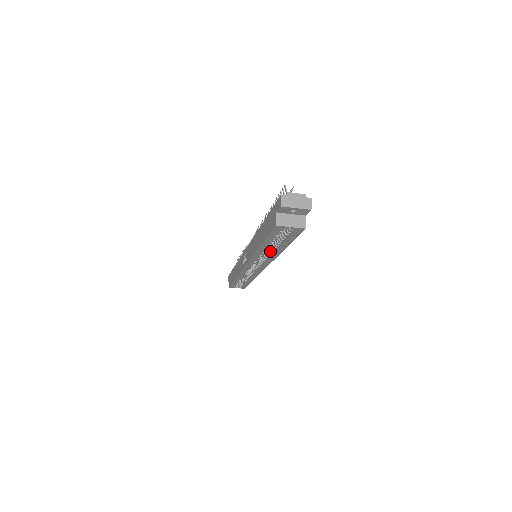
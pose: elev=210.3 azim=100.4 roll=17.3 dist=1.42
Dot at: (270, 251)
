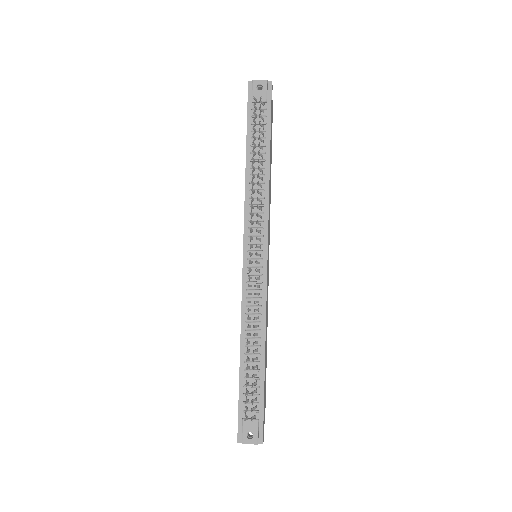
Dot at: occluded
